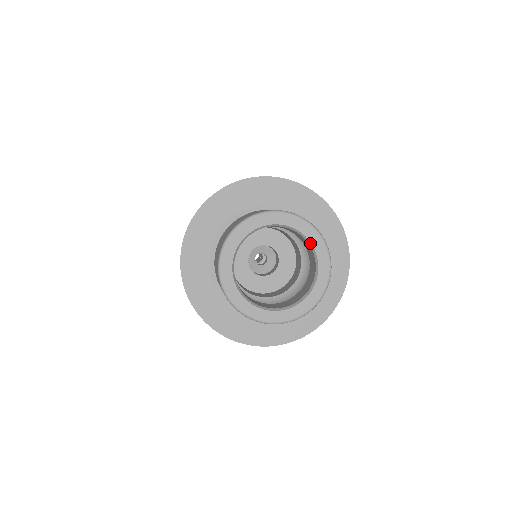
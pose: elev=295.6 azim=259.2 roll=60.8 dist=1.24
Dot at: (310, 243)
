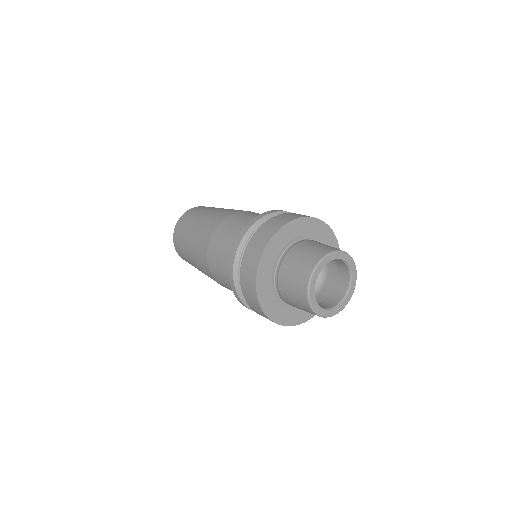
Dot at: (350, 268)
